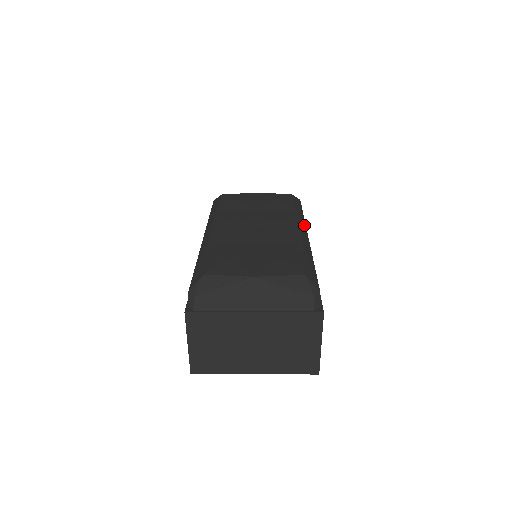
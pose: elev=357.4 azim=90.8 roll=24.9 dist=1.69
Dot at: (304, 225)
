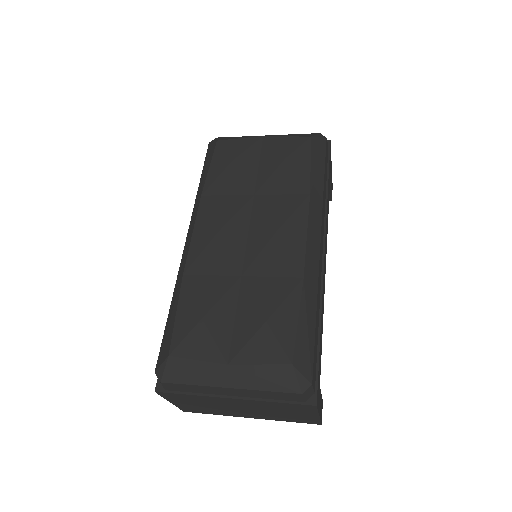
Dot at: (318, 215)
